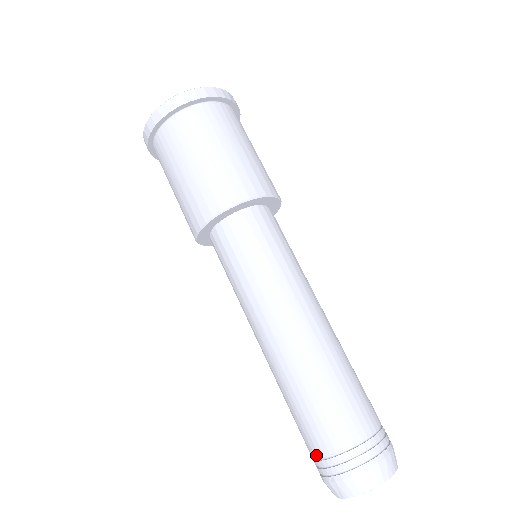
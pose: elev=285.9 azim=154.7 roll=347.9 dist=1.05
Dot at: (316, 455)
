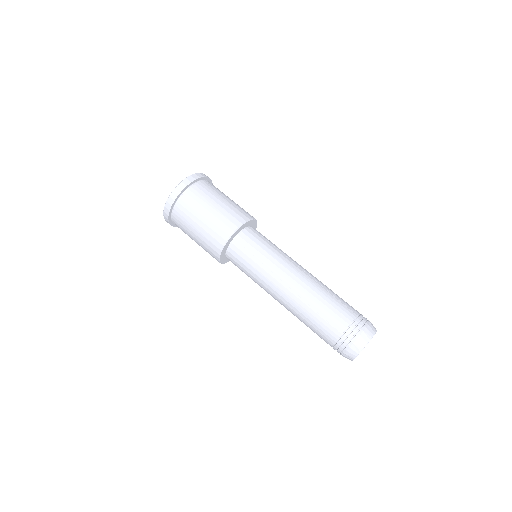
Dot at: (331, 345)
